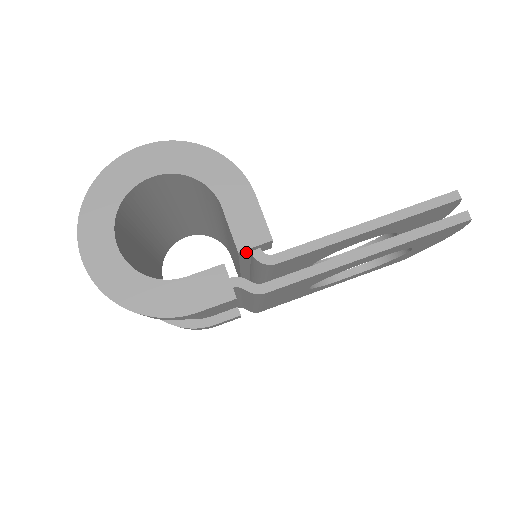
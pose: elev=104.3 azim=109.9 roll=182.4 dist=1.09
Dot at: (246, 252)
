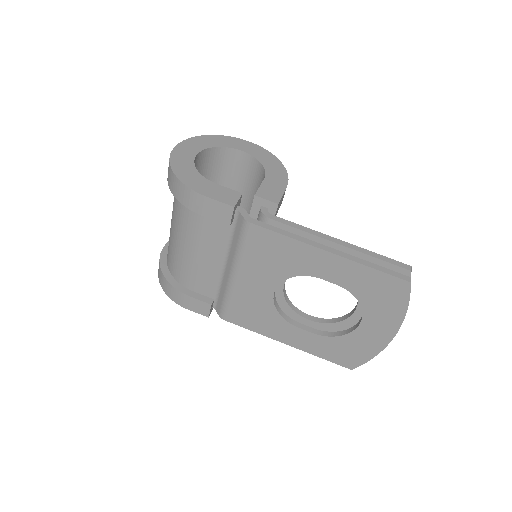
Dot at: (258, 204)
